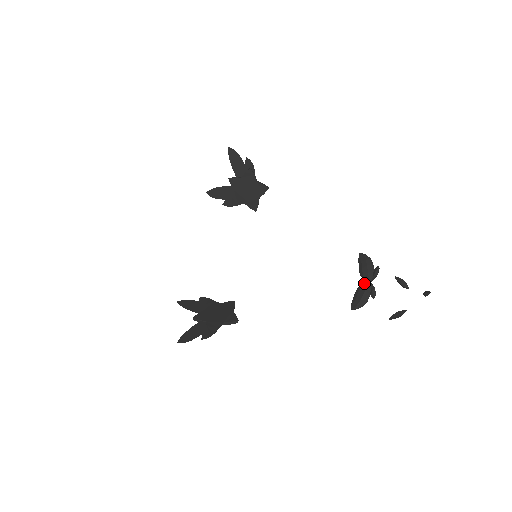
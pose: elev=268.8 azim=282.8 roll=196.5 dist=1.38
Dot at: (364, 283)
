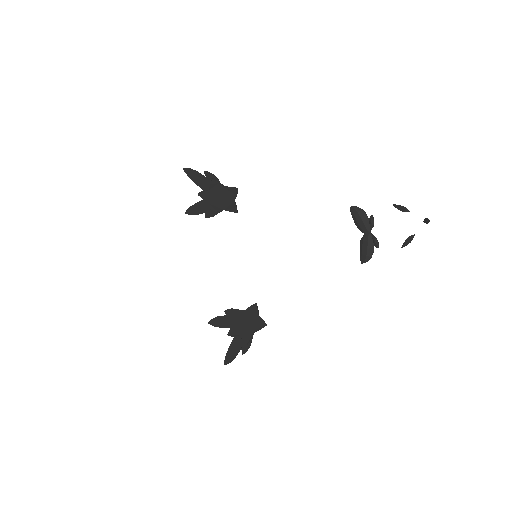
Dot at: (364, 236)
